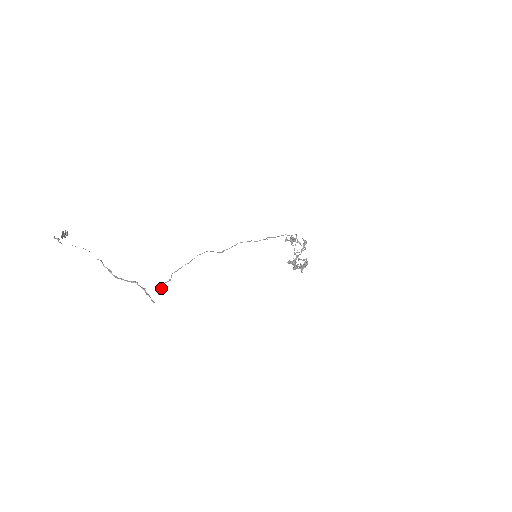
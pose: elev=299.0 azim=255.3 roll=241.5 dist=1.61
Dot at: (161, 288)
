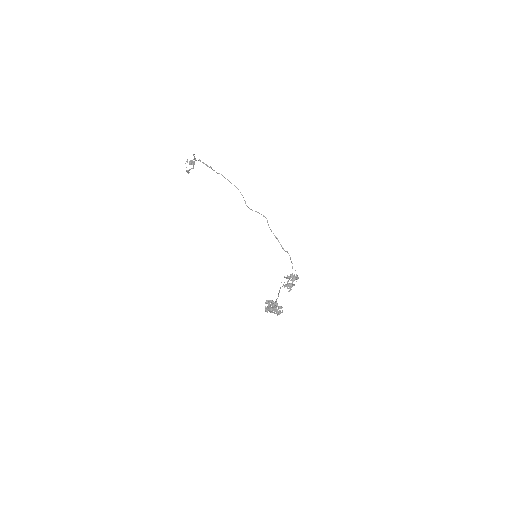
Dot at: (203, 162)
